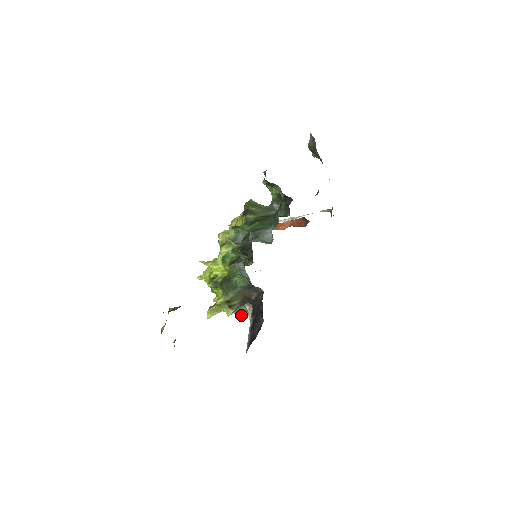
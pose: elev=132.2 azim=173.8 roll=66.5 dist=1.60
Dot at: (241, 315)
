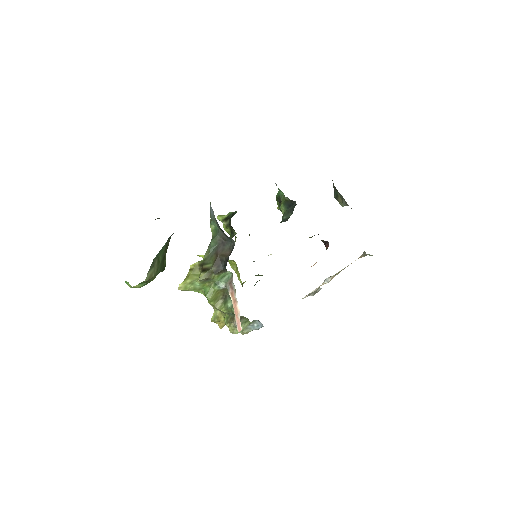
Dot at: (235, 331)
